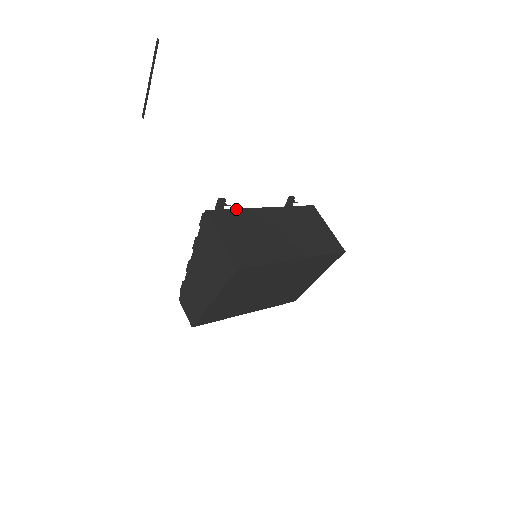
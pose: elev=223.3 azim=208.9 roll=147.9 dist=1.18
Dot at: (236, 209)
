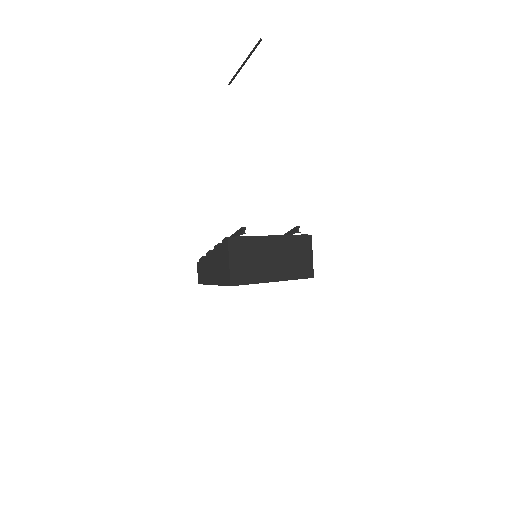
Dot at: (250, 237)
